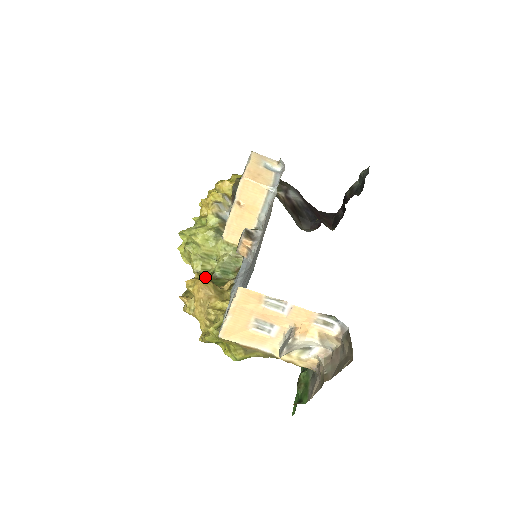
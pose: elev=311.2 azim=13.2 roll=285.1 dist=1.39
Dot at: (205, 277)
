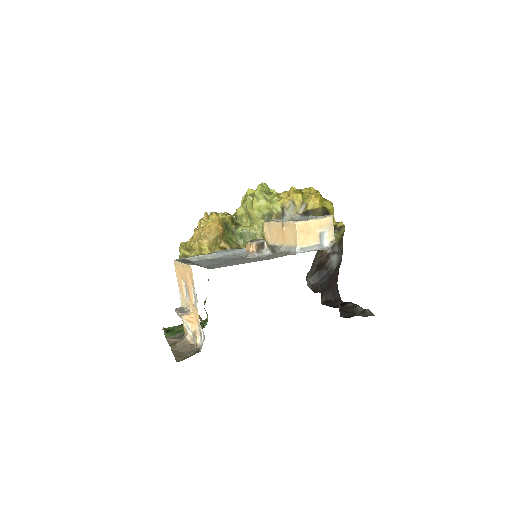
Dot at: (229, 223)
